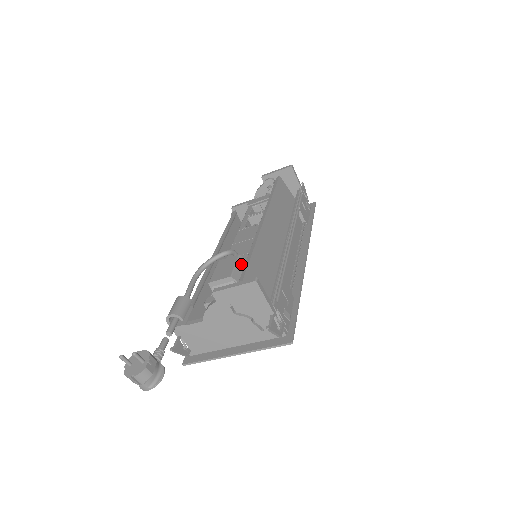
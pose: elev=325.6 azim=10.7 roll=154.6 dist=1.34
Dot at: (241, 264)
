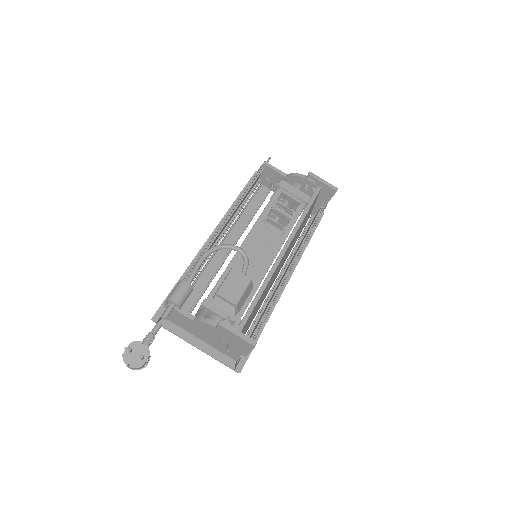
Dot at: (248, 290)
